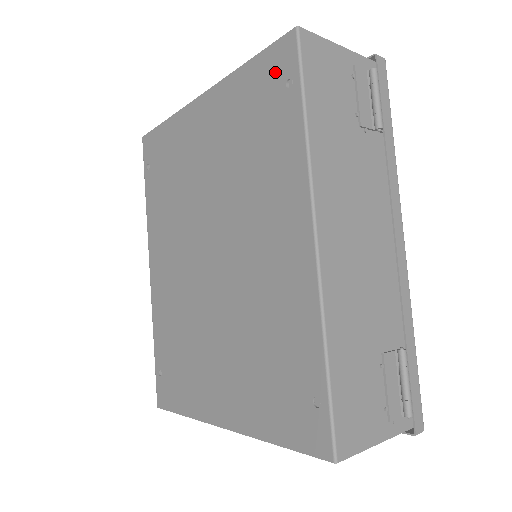
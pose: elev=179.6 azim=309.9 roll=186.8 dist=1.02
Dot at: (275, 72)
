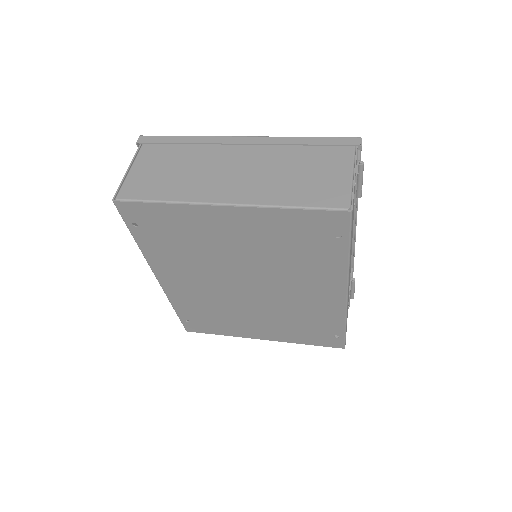
Dot at: (325, 226)
